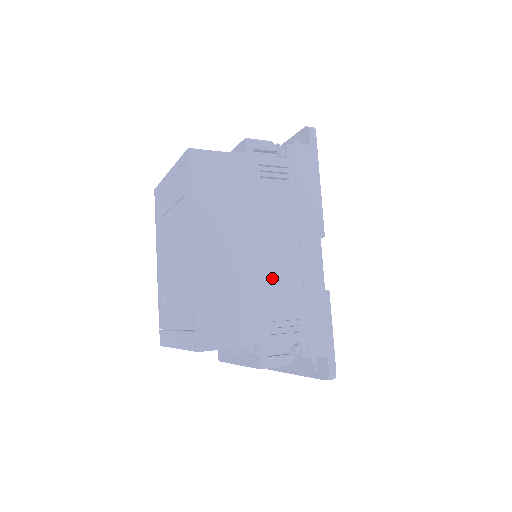
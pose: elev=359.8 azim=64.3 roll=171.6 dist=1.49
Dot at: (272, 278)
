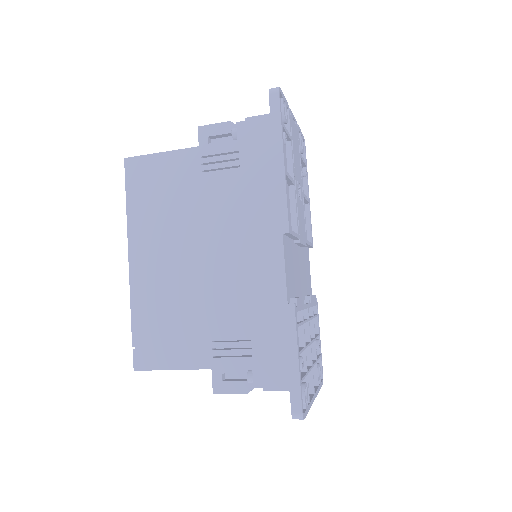
Dot at: (215, 291)
